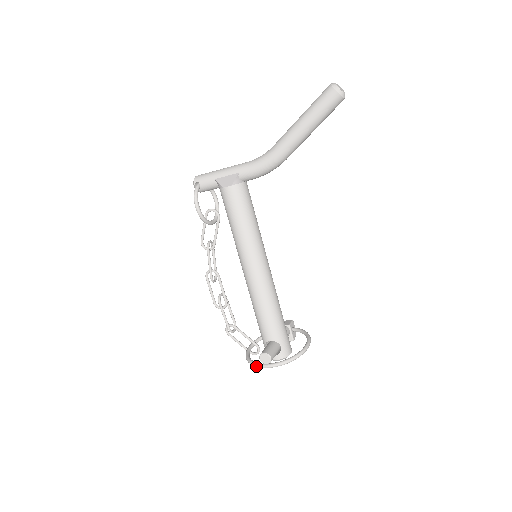
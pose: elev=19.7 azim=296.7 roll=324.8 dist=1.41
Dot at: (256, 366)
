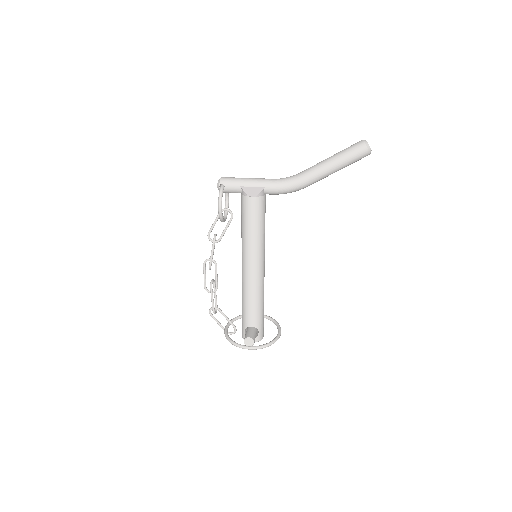
Dot at: occluded
